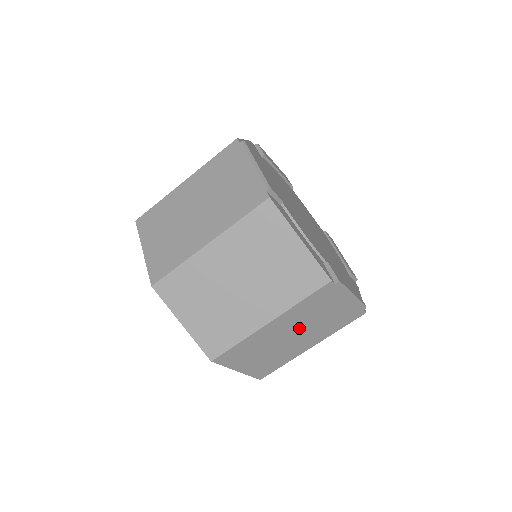
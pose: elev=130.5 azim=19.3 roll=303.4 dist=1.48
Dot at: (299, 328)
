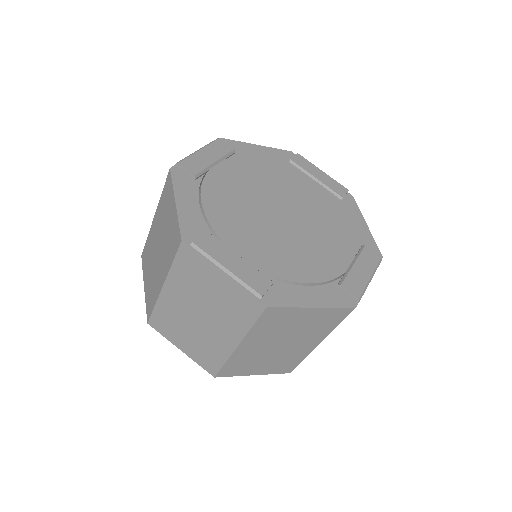
Dot at: (199, 306)
